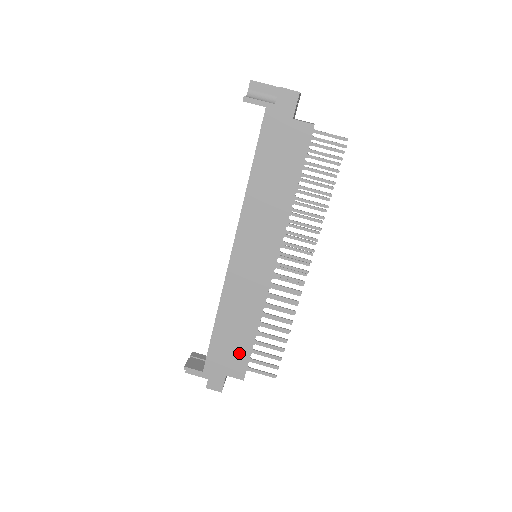
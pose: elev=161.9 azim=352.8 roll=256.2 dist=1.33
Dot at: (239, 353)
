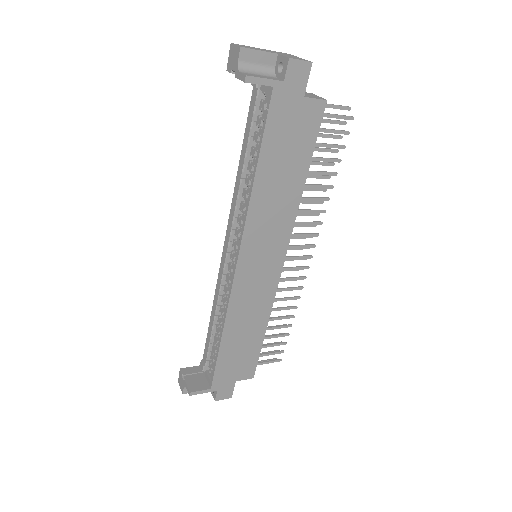
Dot at: (248, 357)
